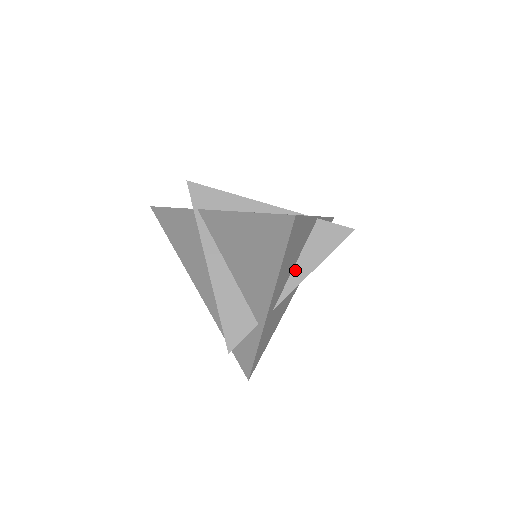
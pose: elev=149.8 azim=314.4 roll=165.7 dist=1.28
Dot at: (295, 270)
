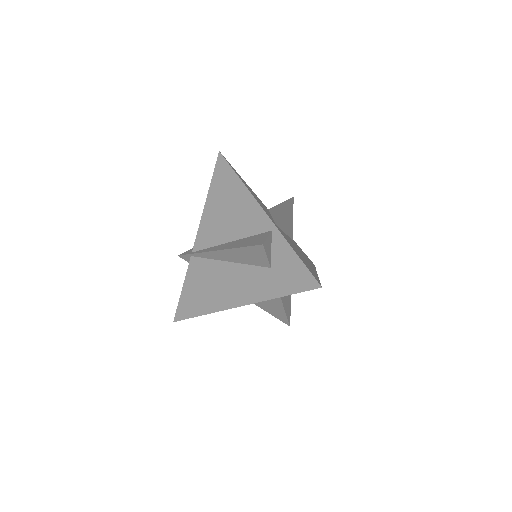
Dot at: (274, 216)
